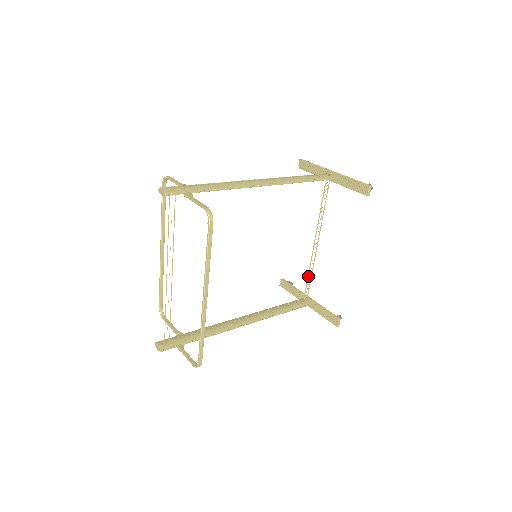
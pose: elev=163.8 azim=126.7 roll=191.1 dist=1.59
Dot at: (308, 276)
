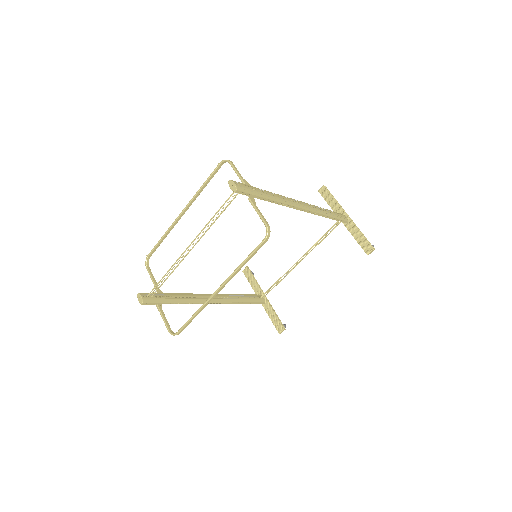
Dot at: (277, 282)
